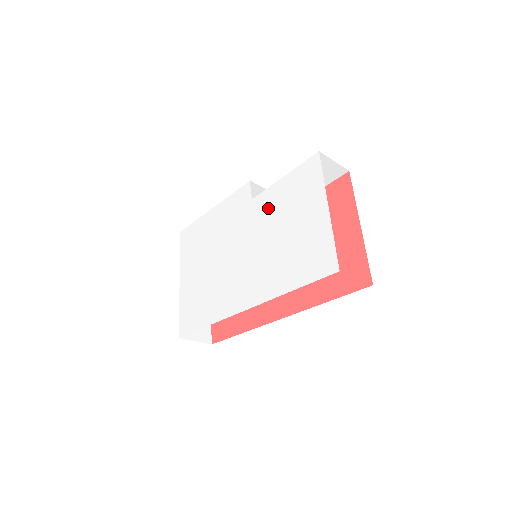
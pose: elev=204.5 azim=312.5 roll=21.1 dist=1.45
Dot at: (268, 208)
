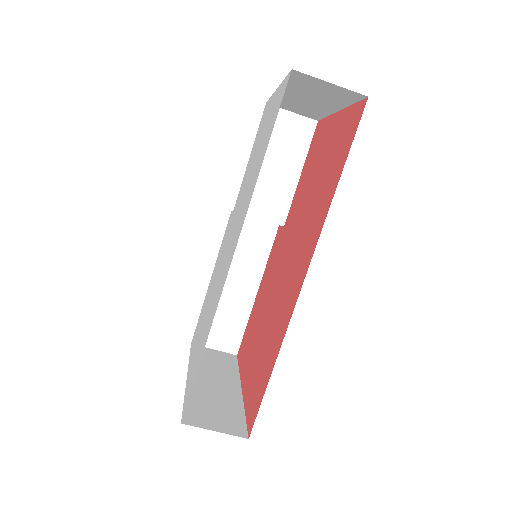
Dot at: (242, 187)
